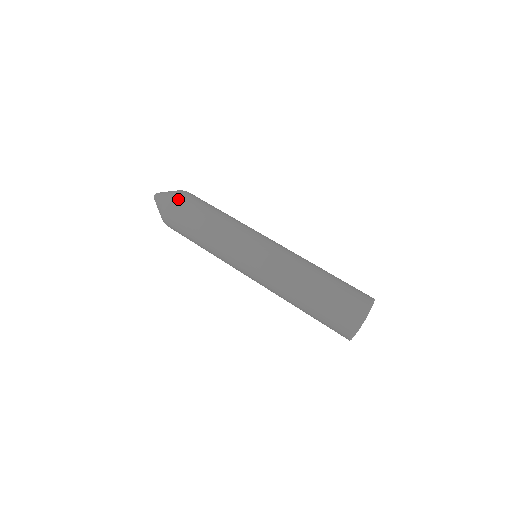
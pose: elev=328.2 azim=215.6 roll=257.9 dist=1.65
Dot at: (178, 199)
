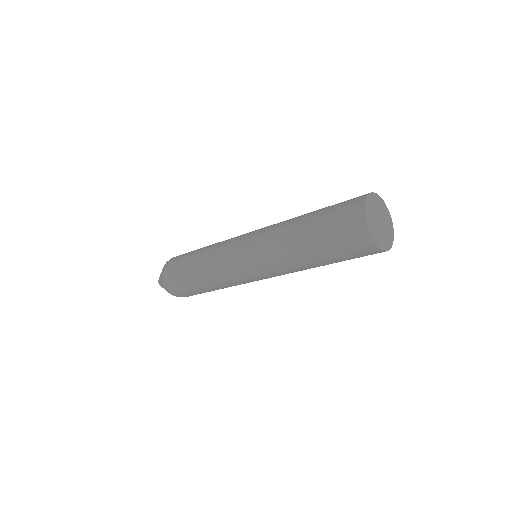
Dot at: (167, 272)
